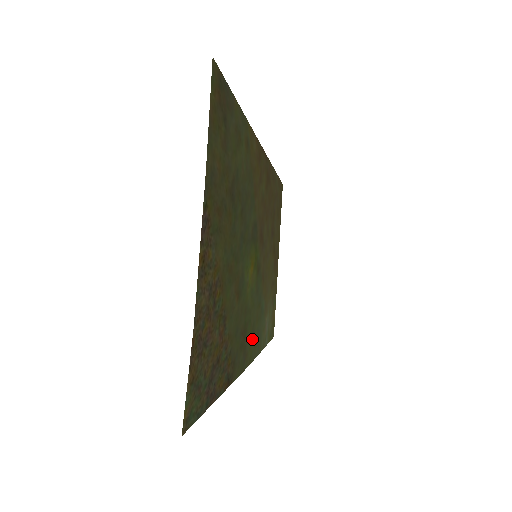
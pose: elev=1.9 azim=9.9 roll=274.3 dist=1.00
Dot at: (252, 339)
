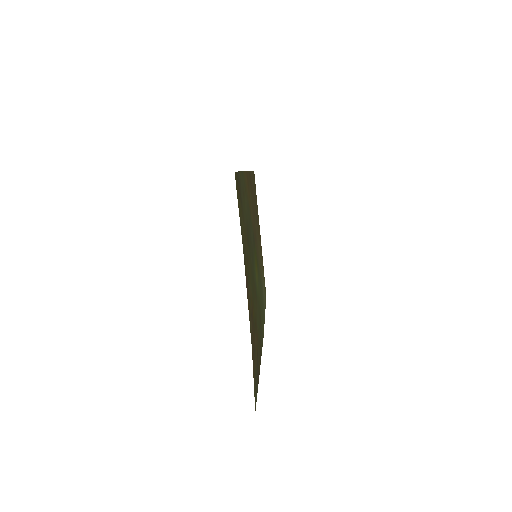
Dot at: (262, 315)
